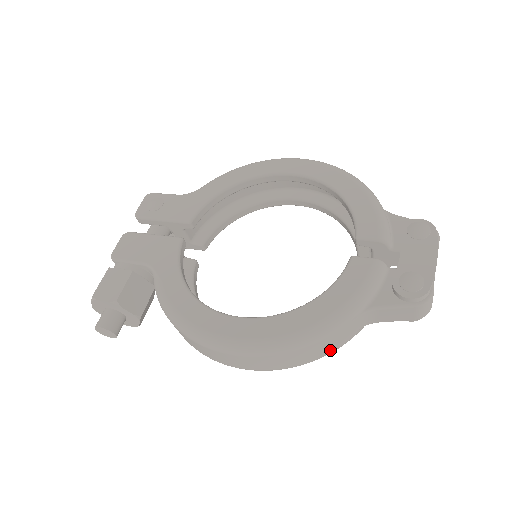
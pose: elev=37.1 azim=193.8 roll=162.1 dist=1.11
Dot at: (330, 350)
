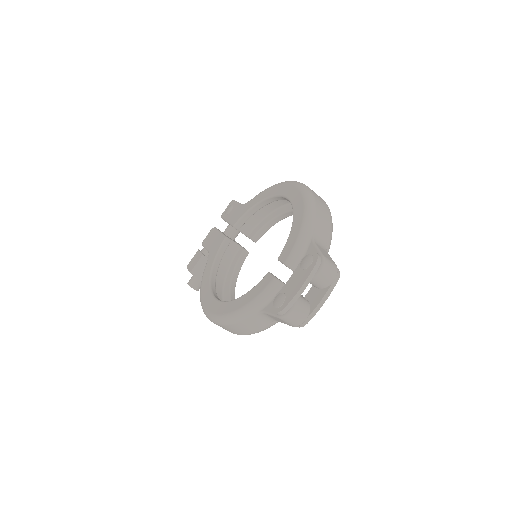
Dot at: (252, 331)
